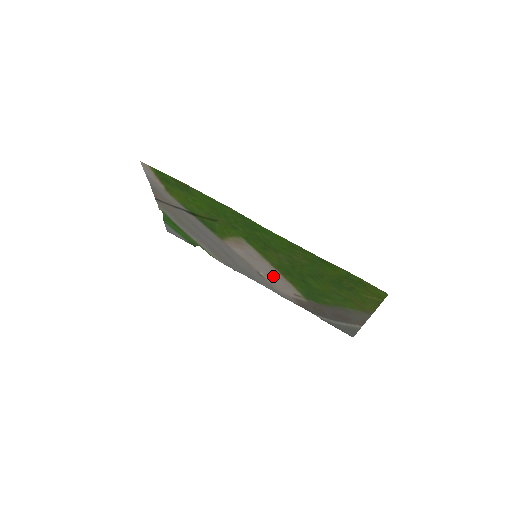
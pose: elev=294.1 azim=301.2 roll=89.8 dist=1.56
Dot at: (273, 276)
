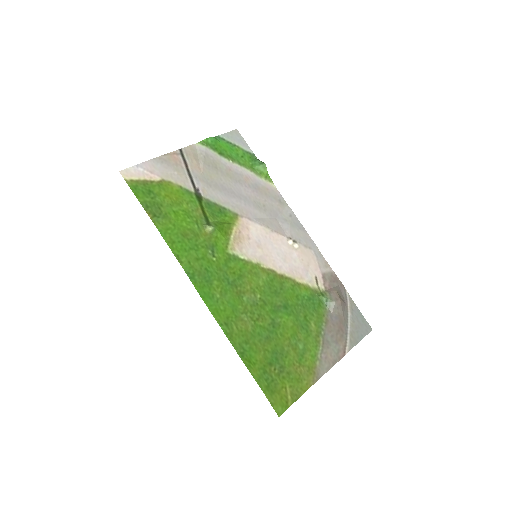
Dot at: (291, 259)
